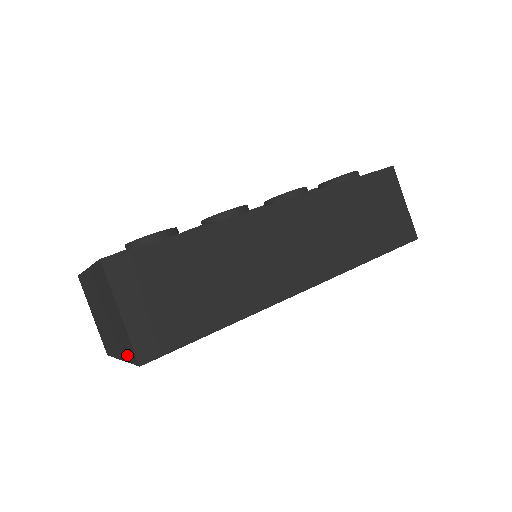
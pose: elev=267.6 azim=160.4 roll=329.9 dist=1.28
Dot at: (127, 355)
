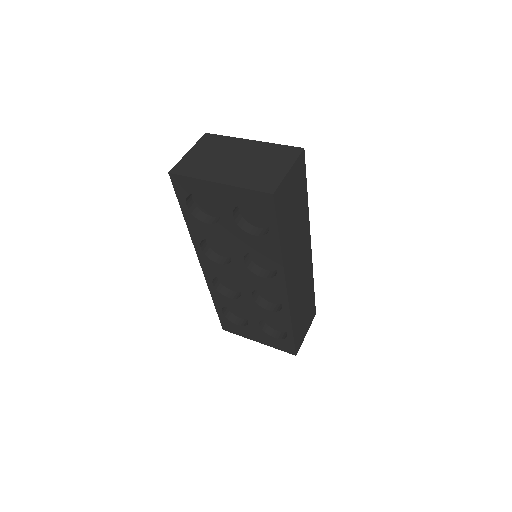
Dot at: (250, 184)
